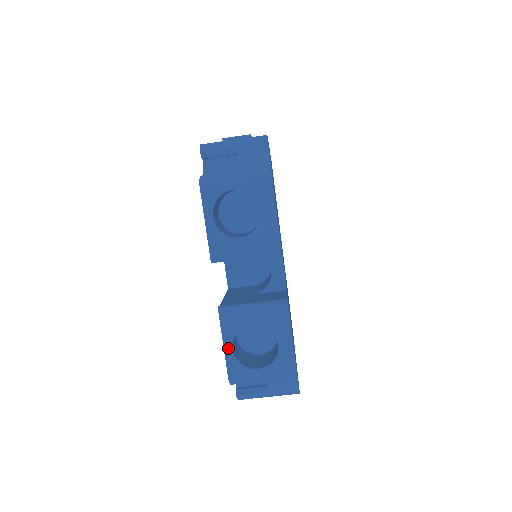
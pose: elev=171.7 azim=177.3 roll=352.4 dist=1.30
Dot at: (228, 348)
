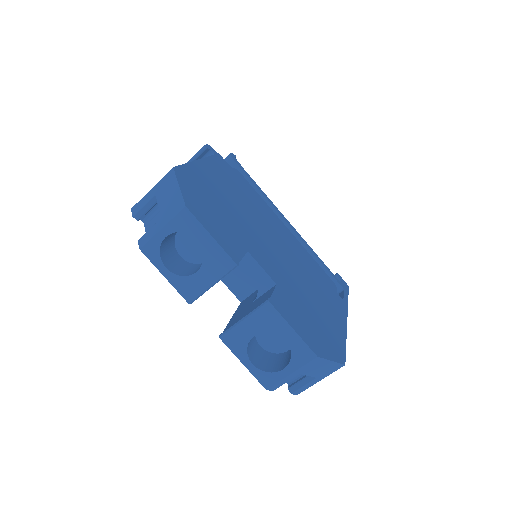
Dot at: (248, 365)
